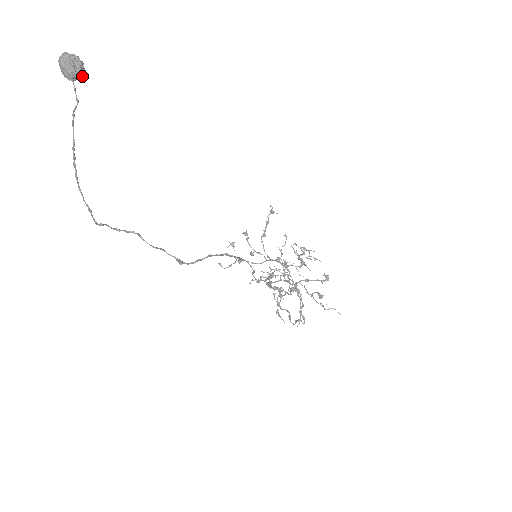
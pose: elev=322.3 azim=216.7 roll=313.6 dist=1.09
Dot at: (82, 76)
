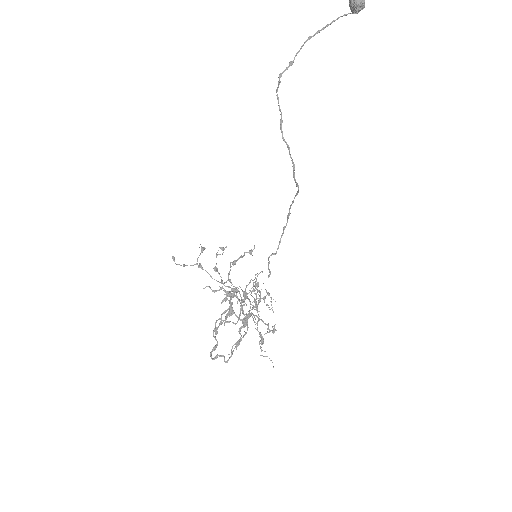
Dot at: occluded
